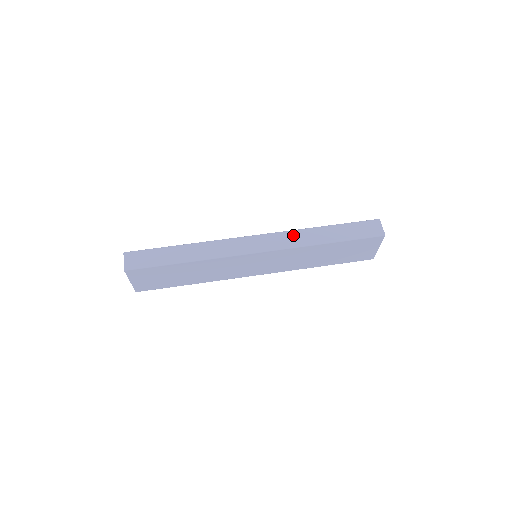
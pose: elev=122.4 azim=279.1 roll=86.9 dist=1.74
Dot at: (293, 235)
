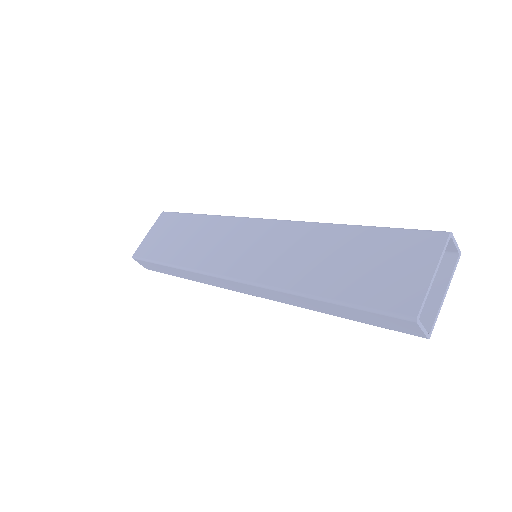
Dot at: occluded
